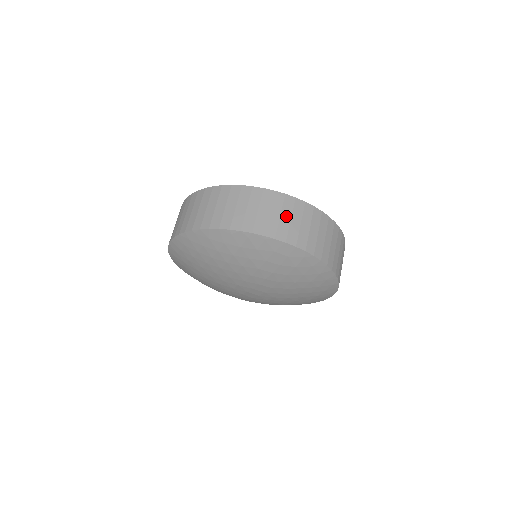
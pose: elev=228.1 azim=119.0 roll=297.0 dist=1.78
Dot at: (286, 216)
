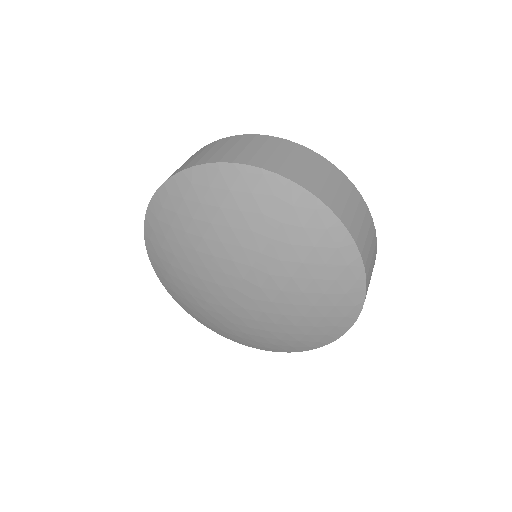
Dot at: (295, 159)
